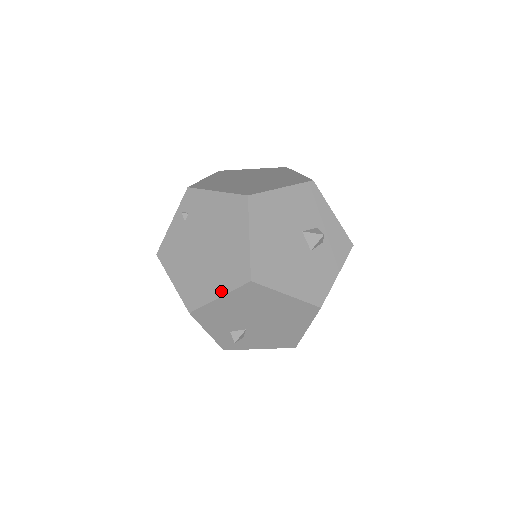
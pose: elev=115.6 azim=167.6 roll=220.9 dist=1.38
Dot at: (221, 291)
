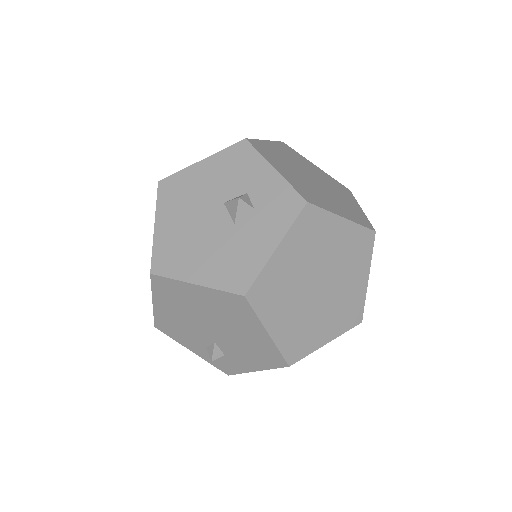
Dot at: occluded
